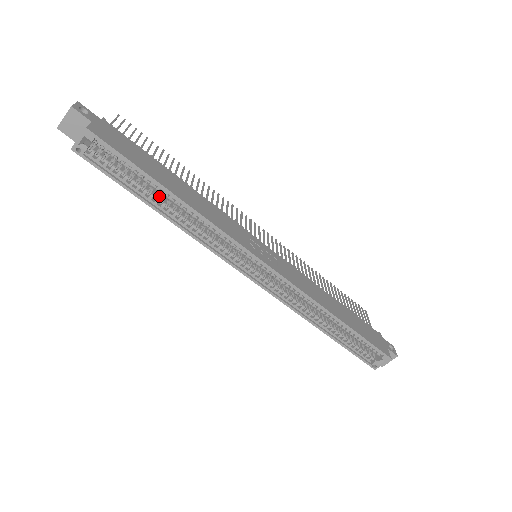
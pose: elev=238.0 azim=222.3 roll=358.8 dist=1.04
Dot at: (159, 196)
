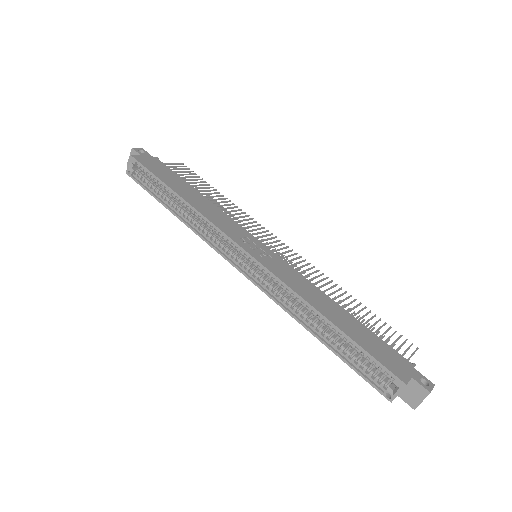
Dot at: (175, 201)
